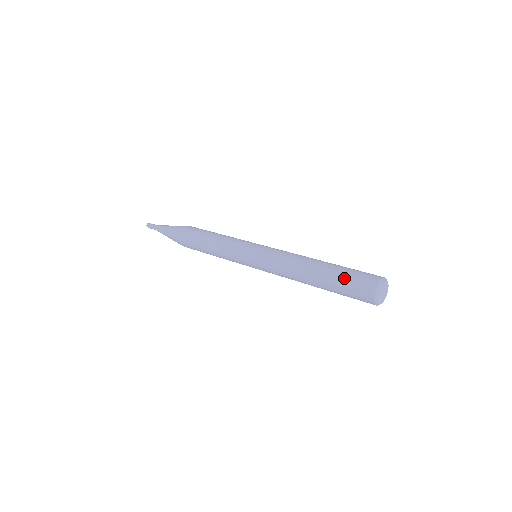
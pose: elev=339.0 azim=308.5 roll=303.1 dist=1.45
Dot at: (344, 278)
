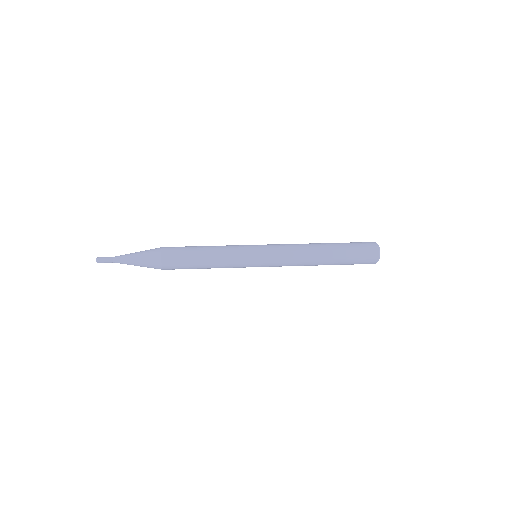
Dot at: (352, 260)
